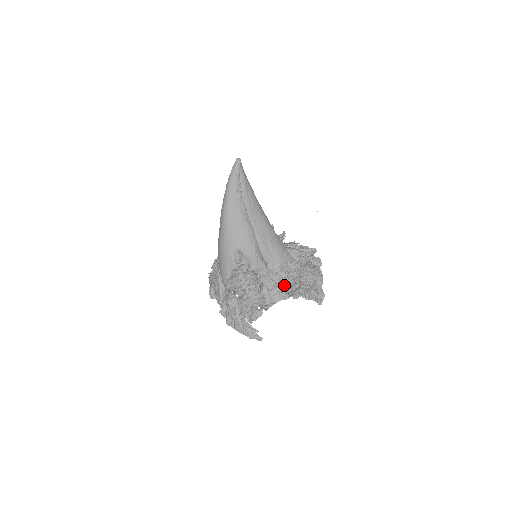
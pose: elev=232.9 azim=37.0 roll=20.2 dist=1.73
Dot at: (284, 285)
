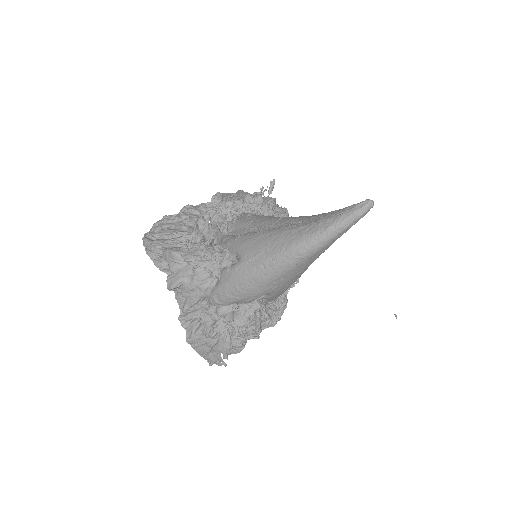
Dot at: (274, 311)
